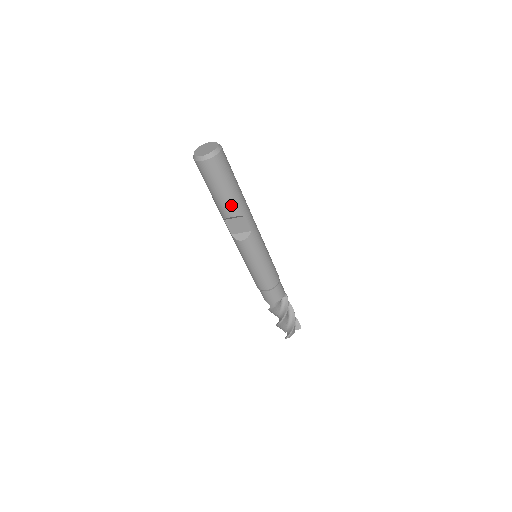
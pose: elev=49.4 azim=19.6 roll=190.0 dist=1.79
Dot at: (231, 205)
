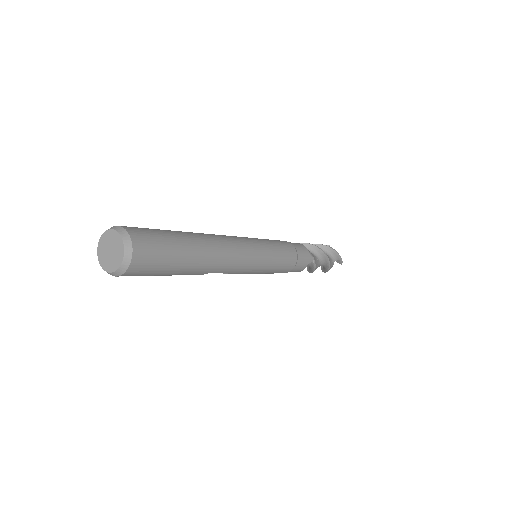
Dot at: occluded
